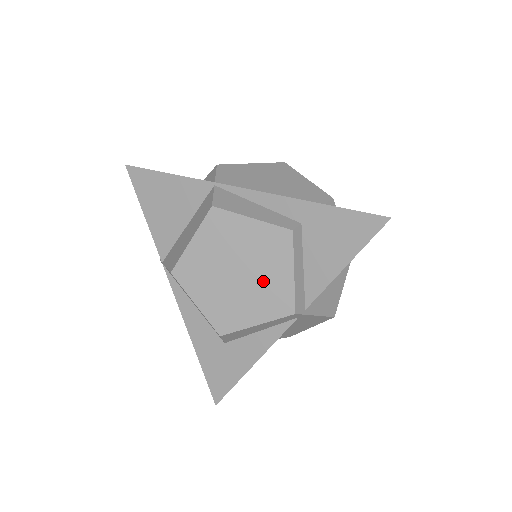
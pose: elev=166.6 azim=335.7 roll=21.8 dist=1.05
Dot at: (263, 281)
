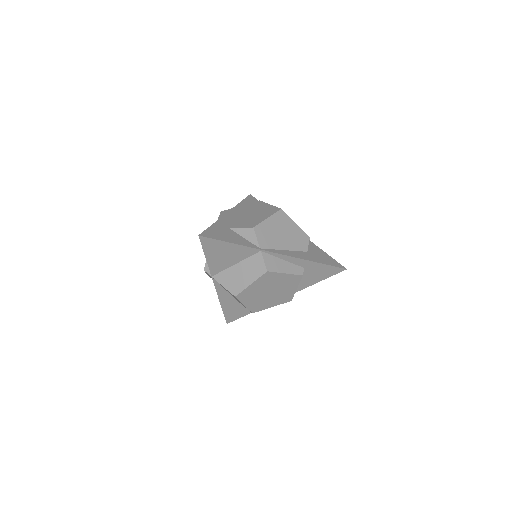
Dot at: (281, 293)
